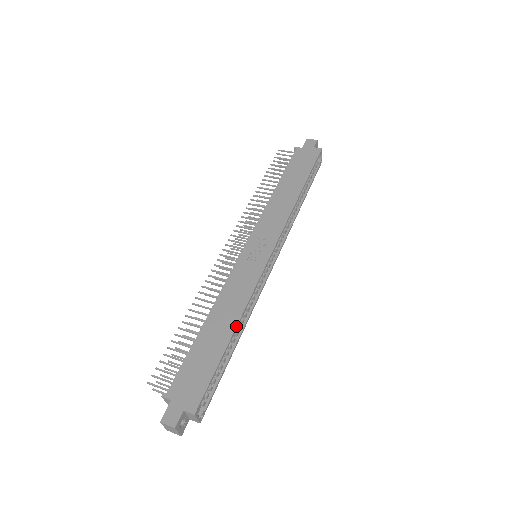
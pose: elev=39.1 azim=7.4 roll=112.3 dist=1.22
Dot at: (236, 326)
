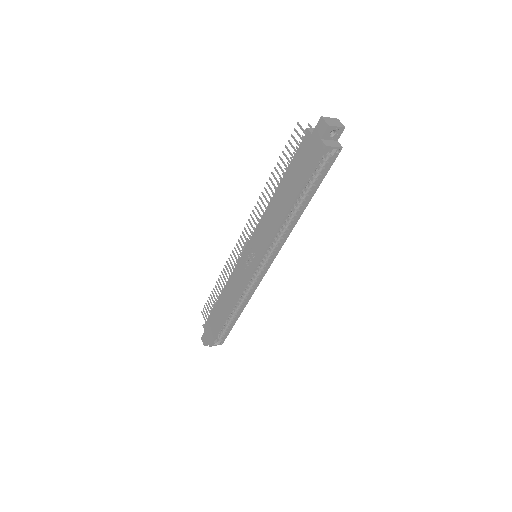
Dot at: (229, 312)
